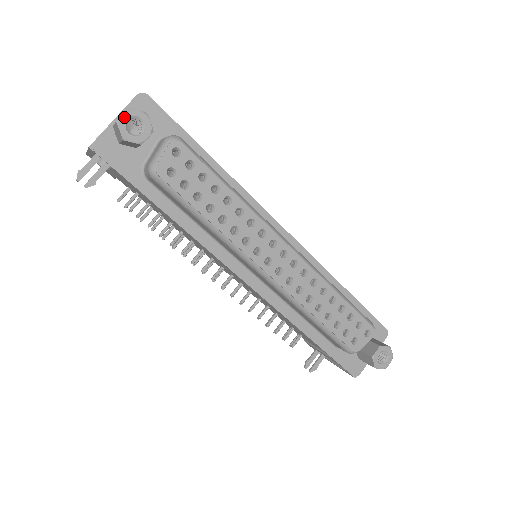
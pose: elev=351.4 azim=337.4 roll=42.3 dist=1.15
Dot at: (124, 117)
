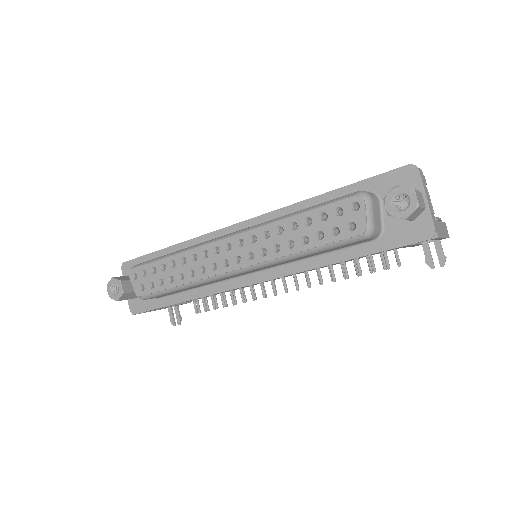
Dot at: (109, 292)
